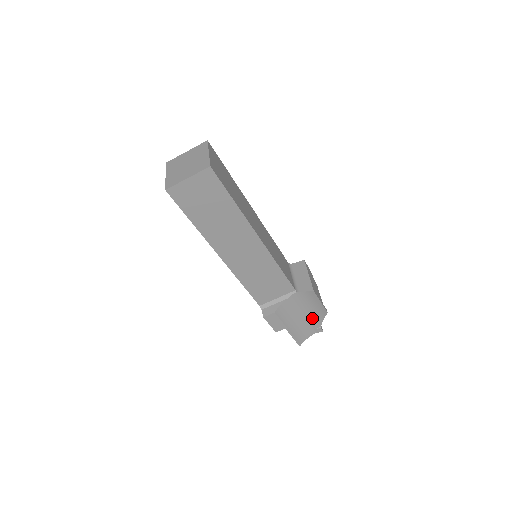
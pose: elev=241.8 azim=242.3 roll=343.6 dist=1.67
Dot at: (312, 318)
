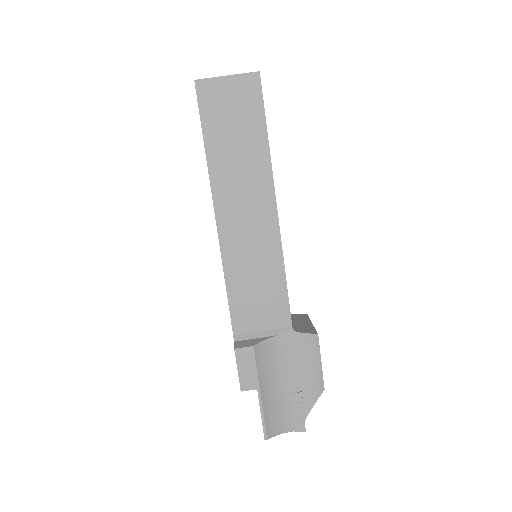
Dot at: (298, 394)
